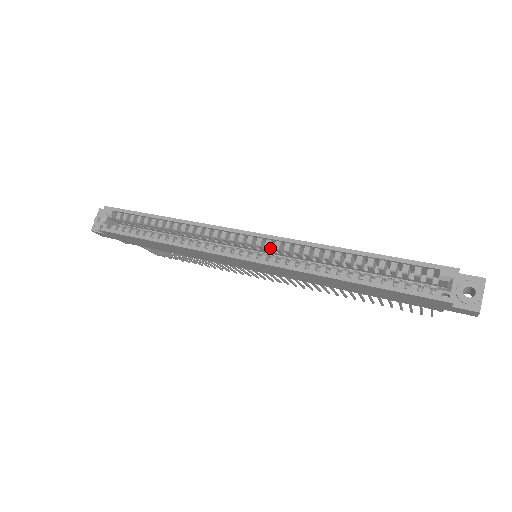
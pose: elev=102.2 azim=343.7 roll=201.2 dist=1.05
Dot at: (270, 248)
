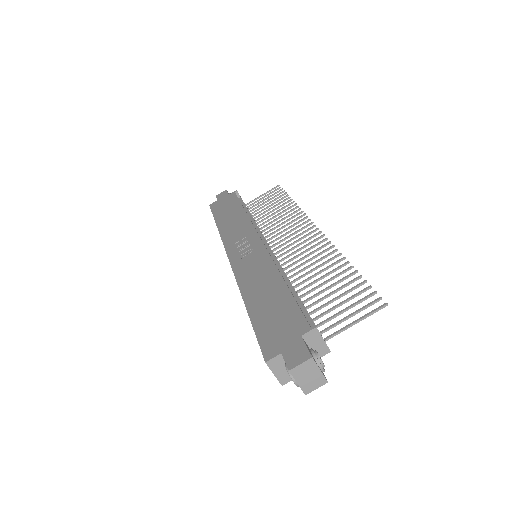
Dot at: occluded
